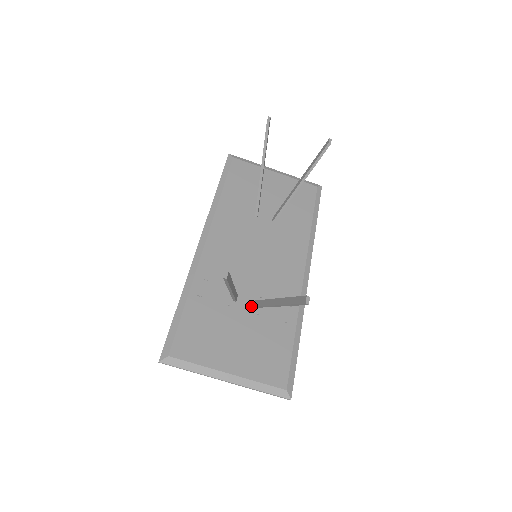
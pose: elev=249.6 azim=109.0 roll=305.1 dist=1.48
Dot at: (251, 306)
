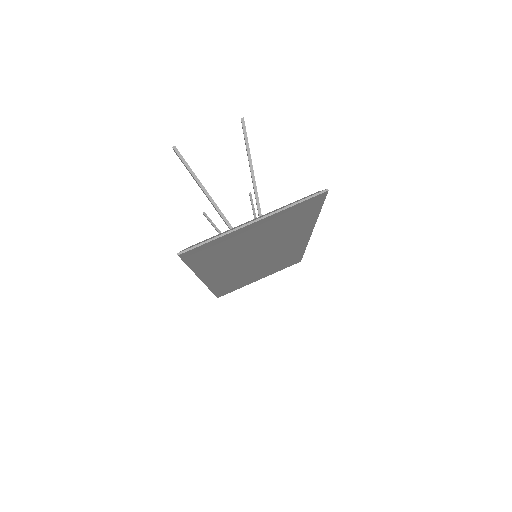
Dot at: occluded
